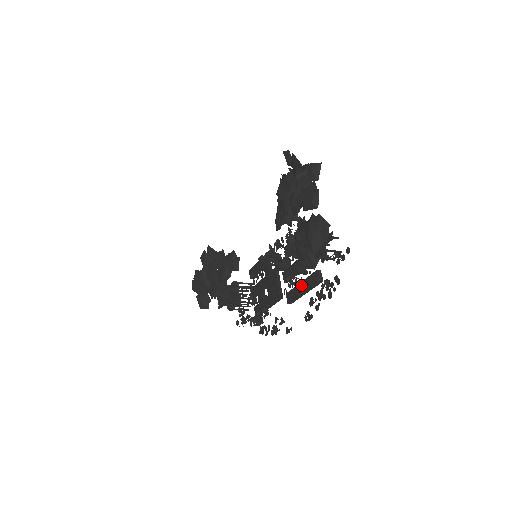
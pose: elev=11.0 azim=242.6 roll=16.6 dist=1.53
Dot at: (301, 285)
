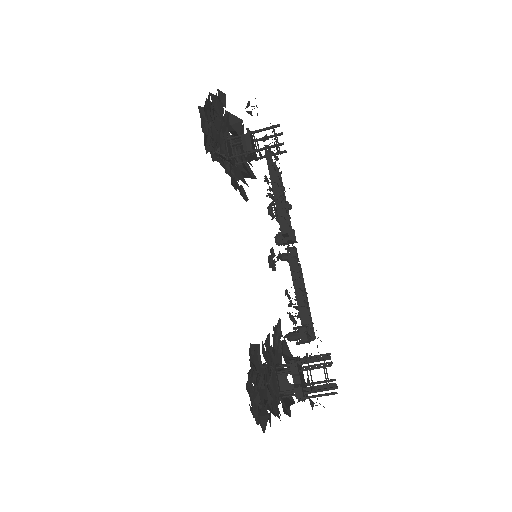
Dot at: occluded
